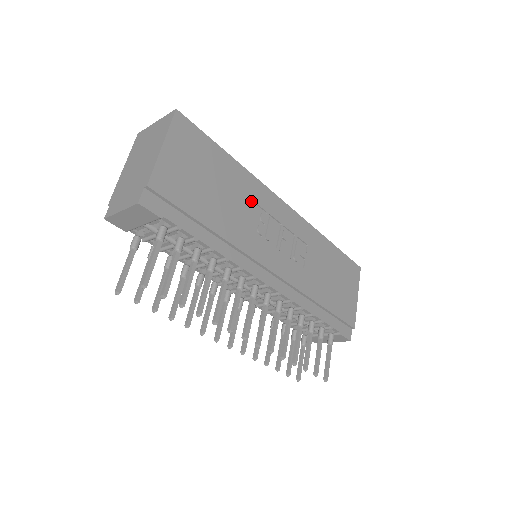
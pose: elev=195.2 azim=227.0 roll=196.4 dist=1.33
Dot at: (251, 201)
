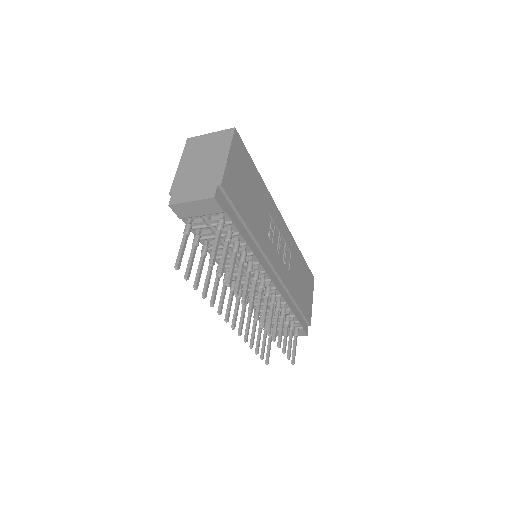
Dot at: (267, 211)
